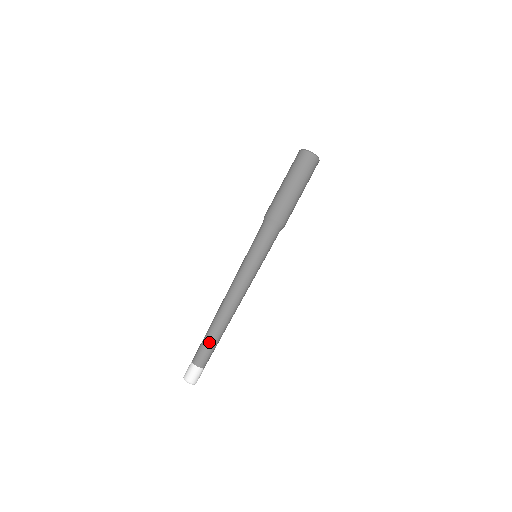
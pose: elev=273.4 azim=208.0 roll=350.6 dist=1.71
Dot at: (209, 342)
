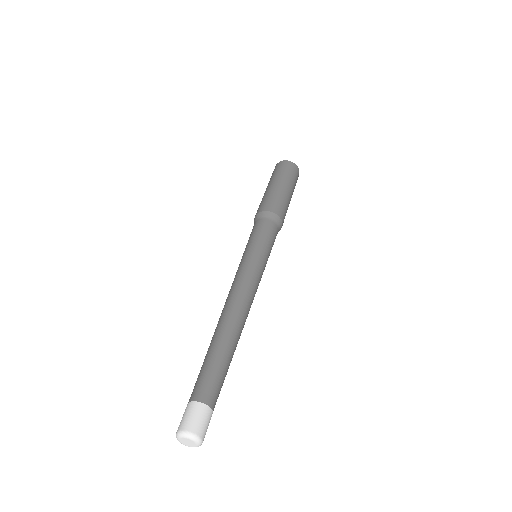
Dot at: (211, 360)
